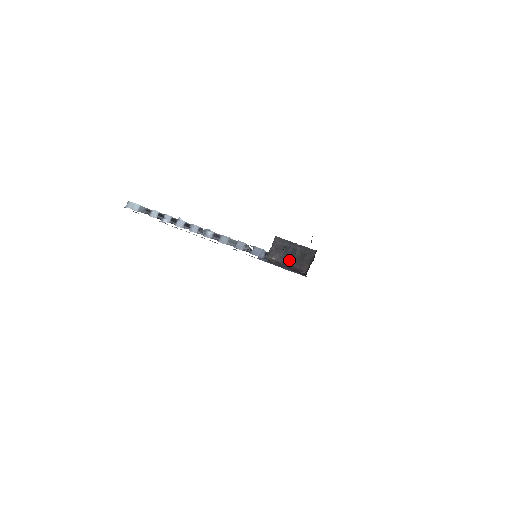
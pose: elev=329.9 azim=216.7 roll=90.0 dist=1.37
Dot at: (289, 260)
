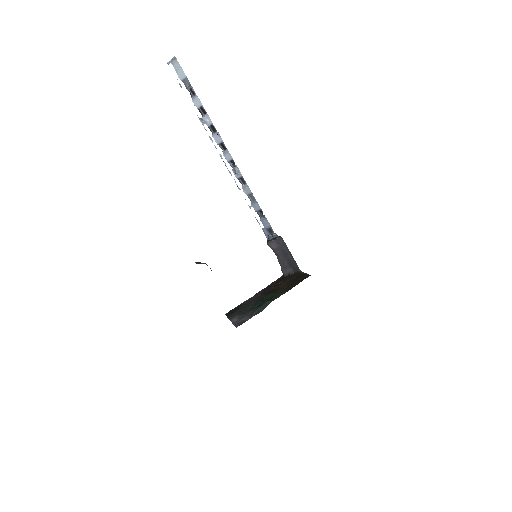
Dot at: (280, 258)
